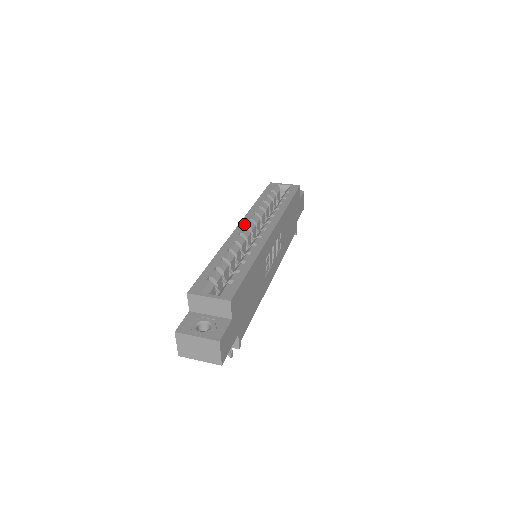
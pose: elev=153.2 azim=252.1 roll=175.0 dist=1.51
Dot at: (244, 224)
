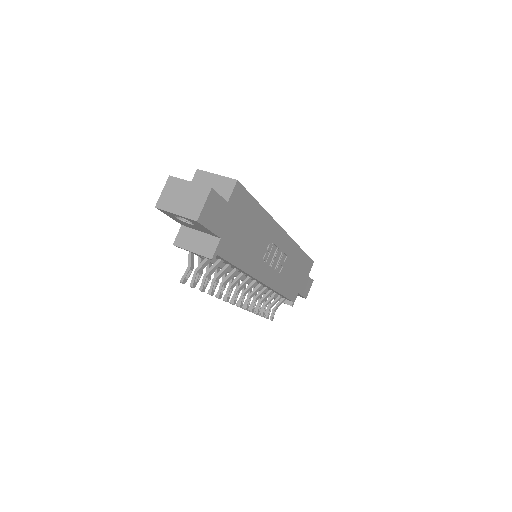
Dot at: occluded
